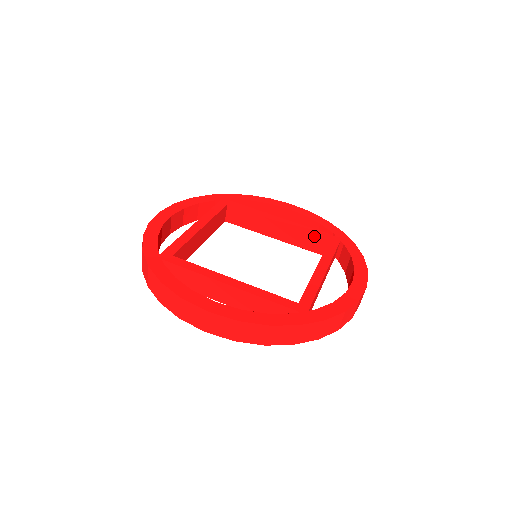
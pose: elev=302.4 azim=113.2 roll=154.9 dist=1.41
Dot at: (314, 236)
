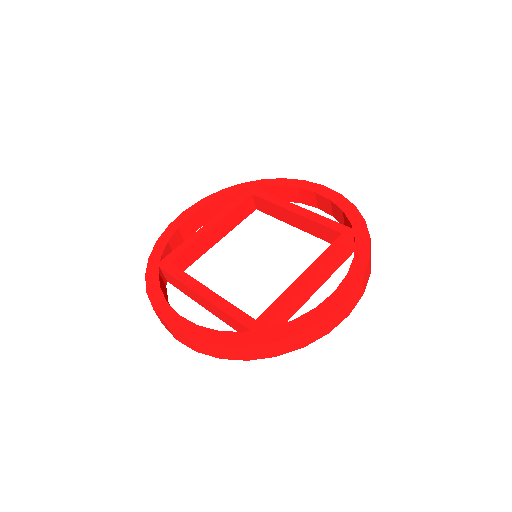
Dot at: (327, 229)
